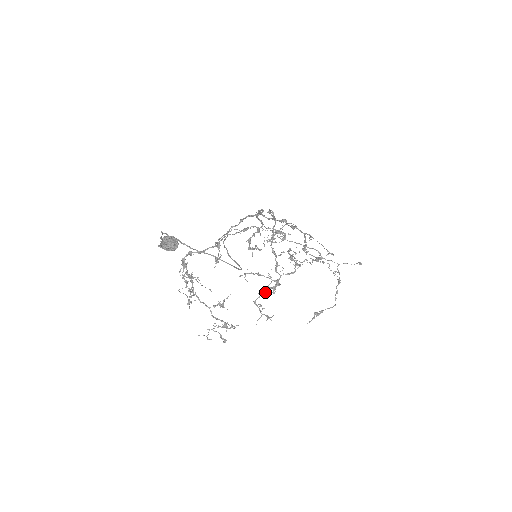
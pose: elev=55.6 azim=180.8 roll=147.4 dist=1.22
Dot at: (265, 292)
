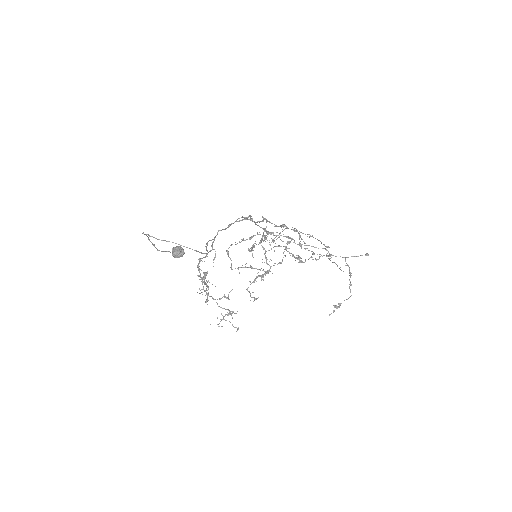
Dot at: (255, 280)
